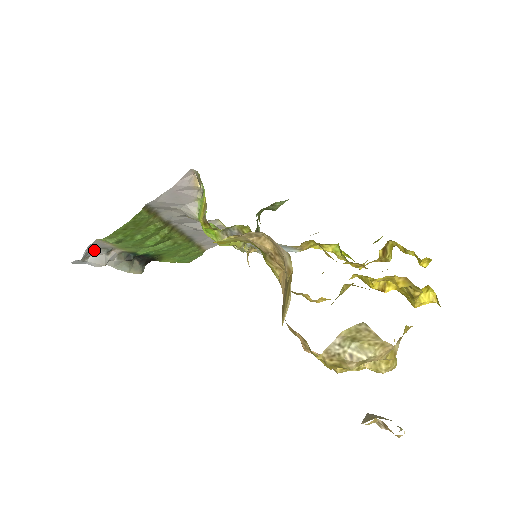
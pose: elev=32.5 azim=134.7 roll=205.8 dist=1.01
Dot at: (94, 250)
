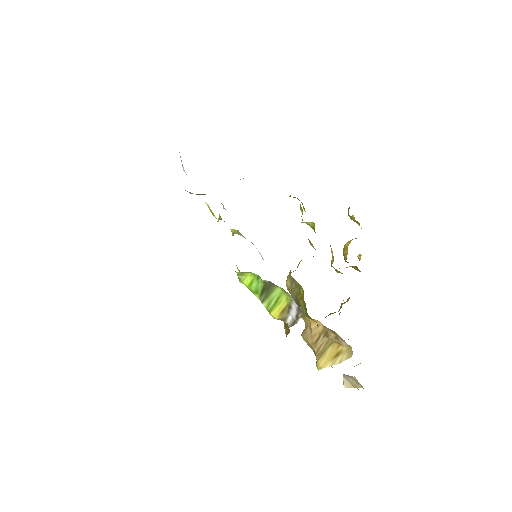
Dot at: occluded
